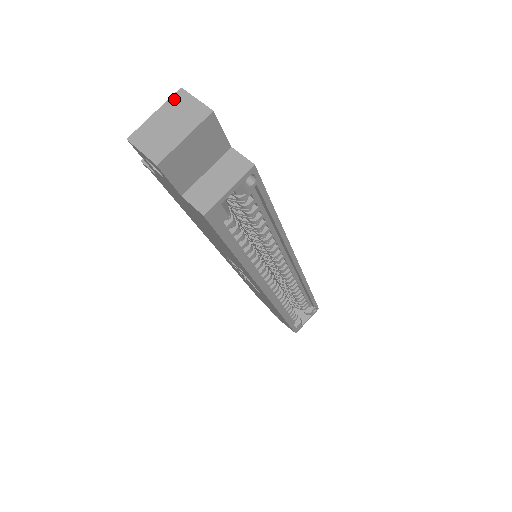
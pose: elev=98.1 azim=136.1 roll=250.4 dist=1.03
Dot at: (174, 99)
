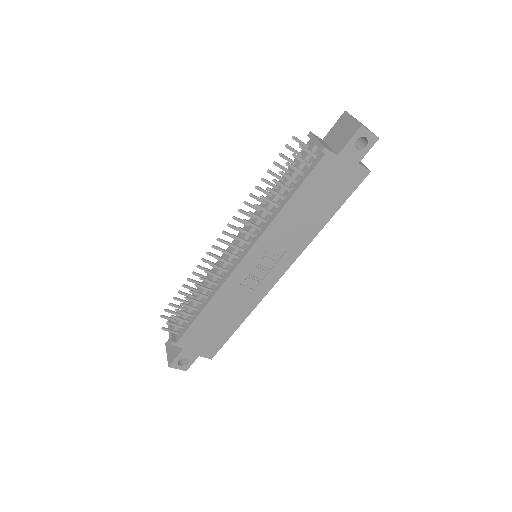
Dot at: occluded
